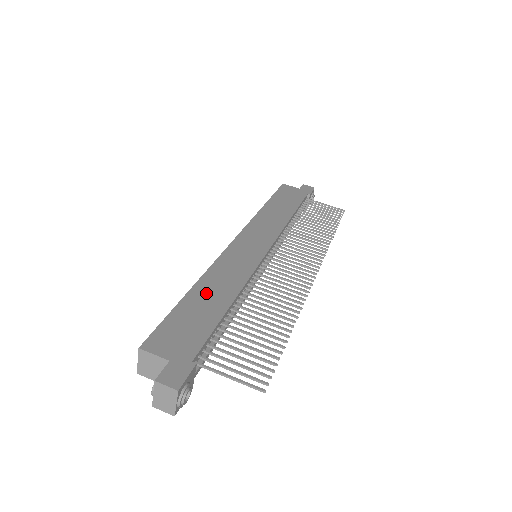
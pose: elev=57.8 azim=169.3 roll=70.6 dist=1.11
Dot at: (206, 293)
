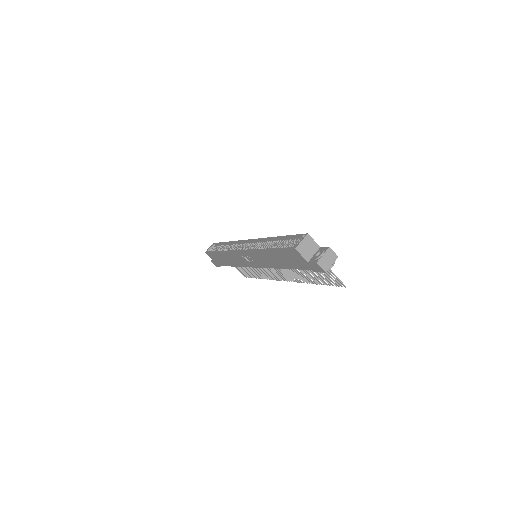
Dot at: occluded
